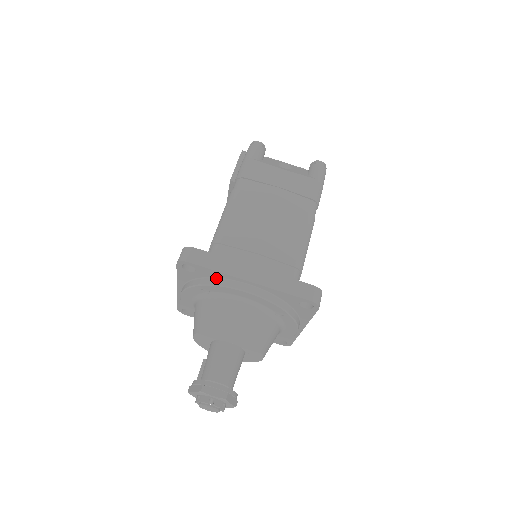
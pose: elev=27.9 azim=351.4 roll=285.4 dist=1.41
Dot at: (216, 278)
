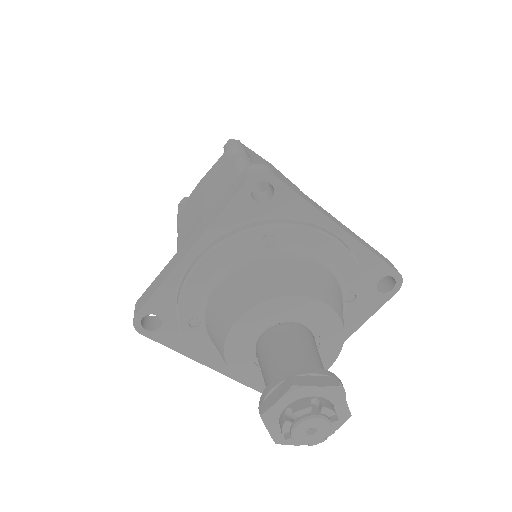
Dot at: (177, 296)
